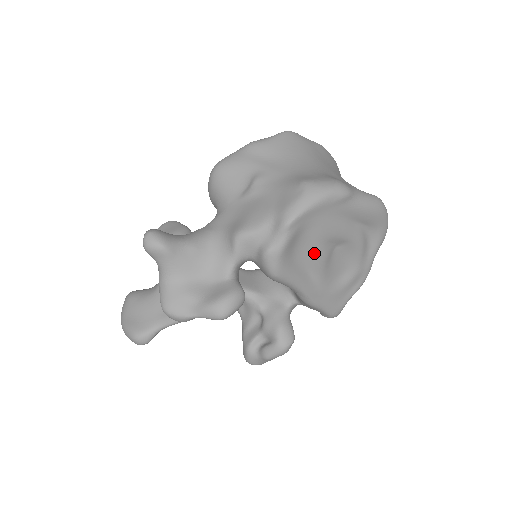
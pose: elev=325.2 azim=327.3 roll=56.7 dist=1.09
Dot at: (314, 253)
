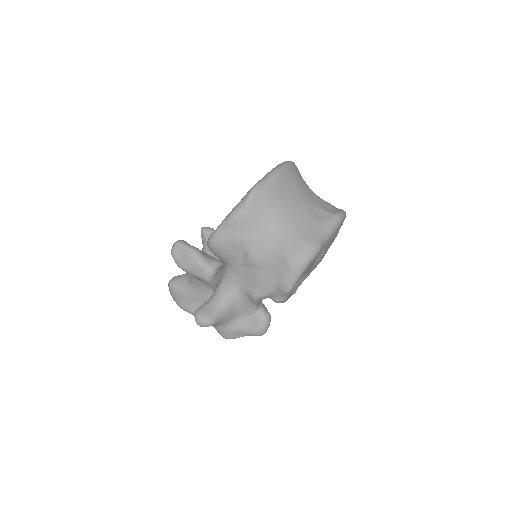
Dot at: occluded
